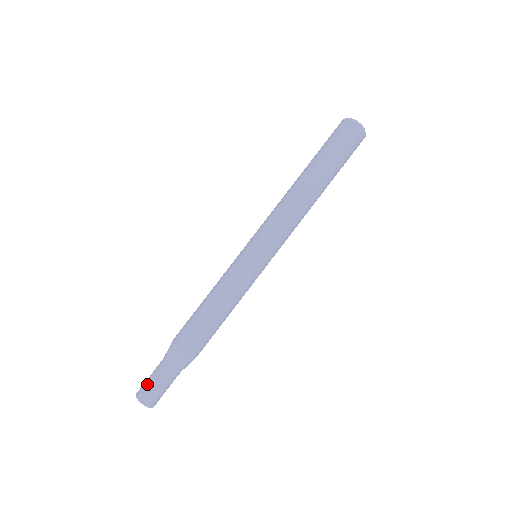
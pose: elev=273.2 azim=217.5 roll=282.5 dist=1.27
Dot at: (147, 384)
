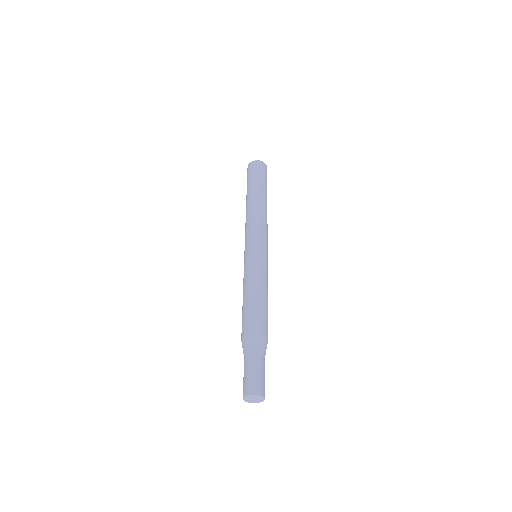
Dot at: (254, 378)
